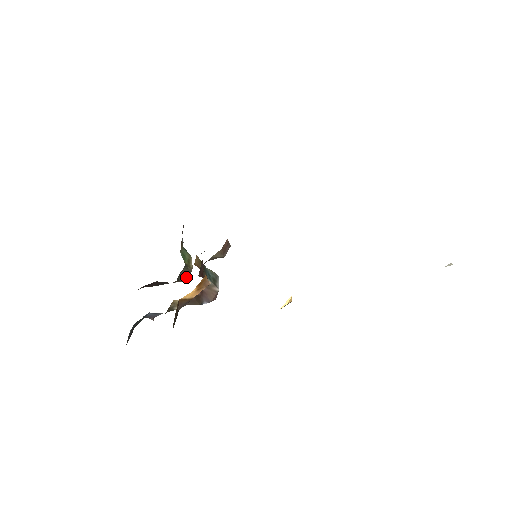
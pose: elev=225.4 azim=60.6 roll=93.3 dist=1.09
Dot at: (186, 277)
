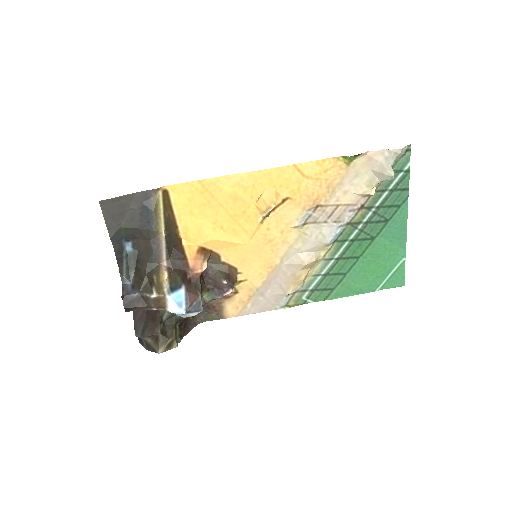
Dot at: (164, 335)
